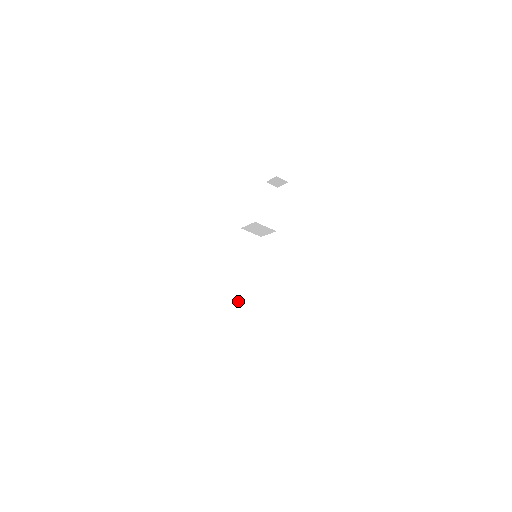
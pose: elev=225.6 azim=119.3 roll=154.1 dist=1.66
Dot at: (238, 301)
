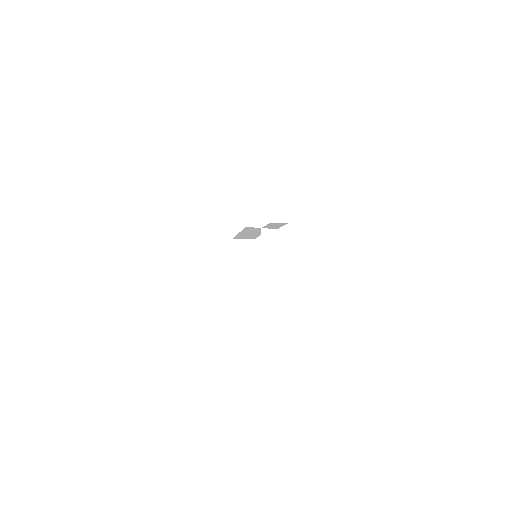
Dot at: (251, 239)
